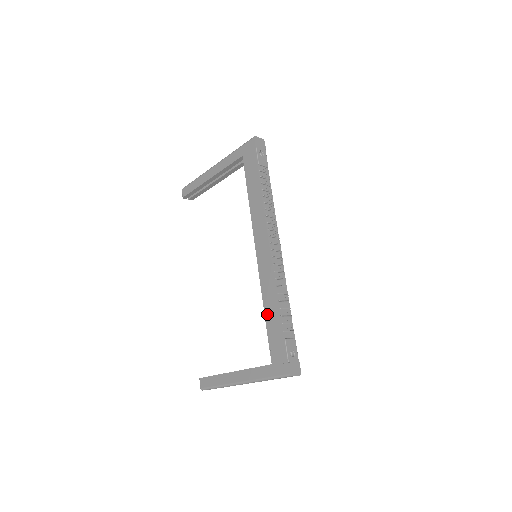
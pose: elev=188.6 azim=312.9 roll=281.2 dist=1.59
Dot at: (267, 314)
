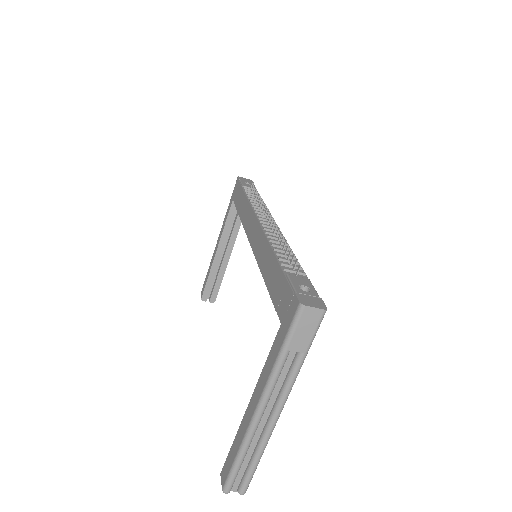
Dot at: (266, 278)
